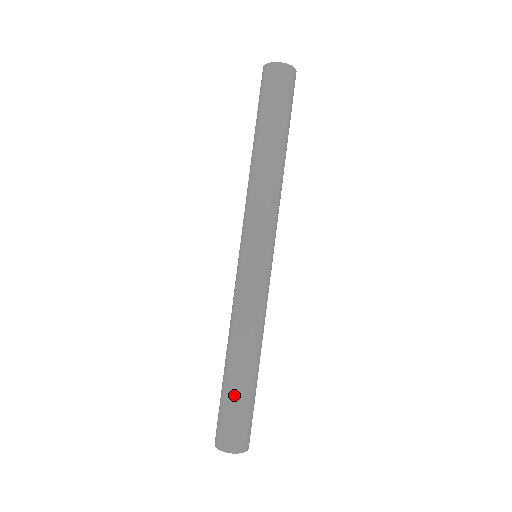
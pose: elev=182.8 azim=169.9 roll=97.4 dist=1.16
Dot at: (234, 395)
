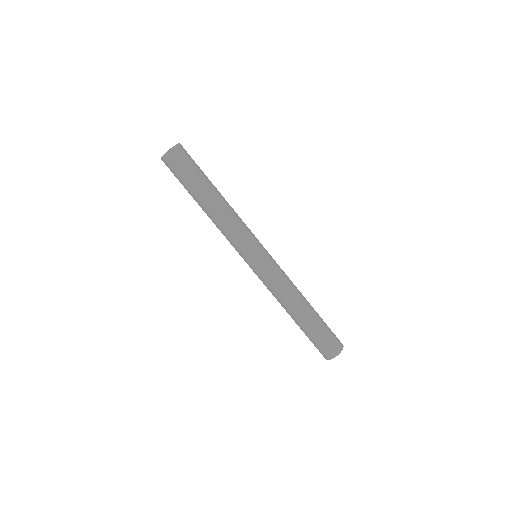
Dot at: (312, 330)
